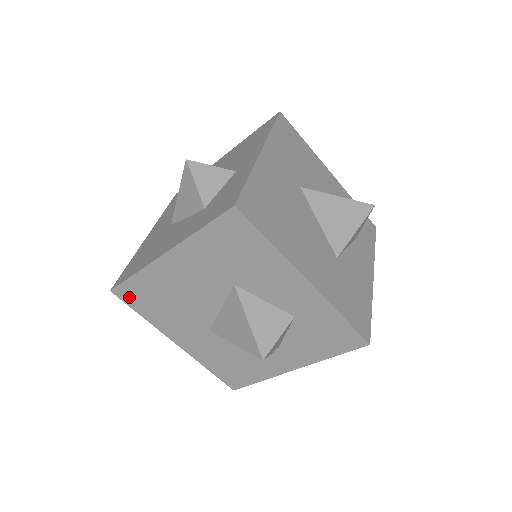
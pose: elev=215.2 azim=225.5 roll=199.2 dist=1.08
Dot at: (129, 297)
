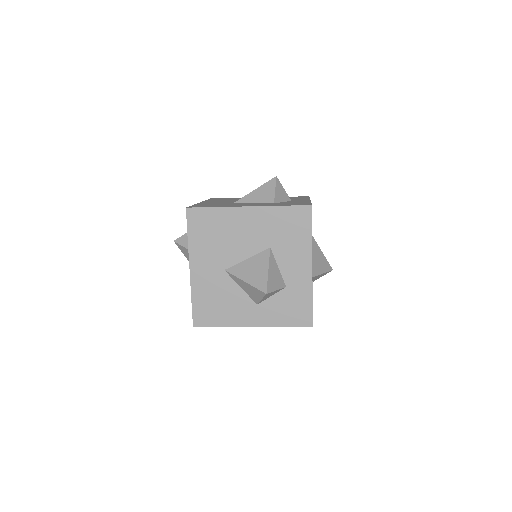
Dot at: (194, 219)
